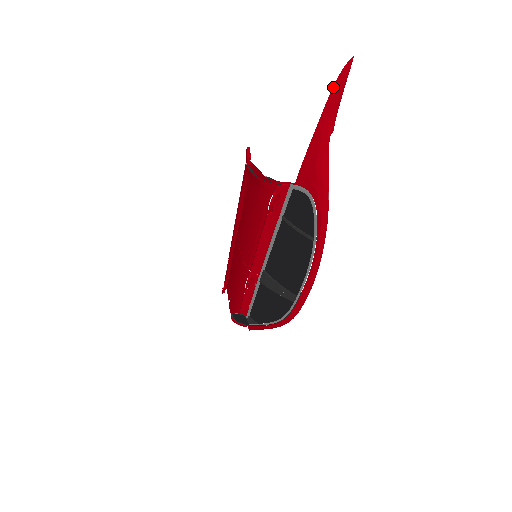
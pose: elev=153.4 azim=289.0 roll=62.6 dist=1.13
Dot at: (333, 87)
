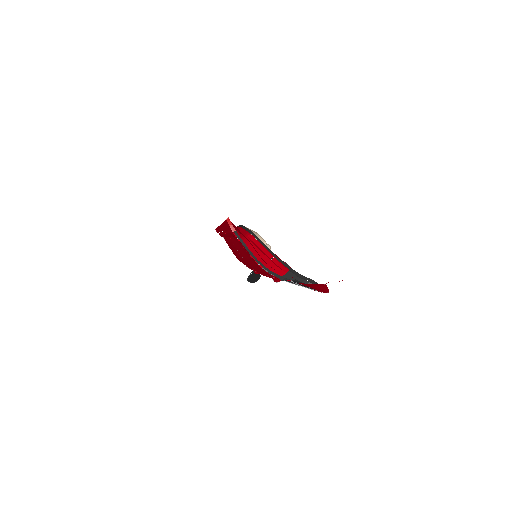
Dot at: occluded
